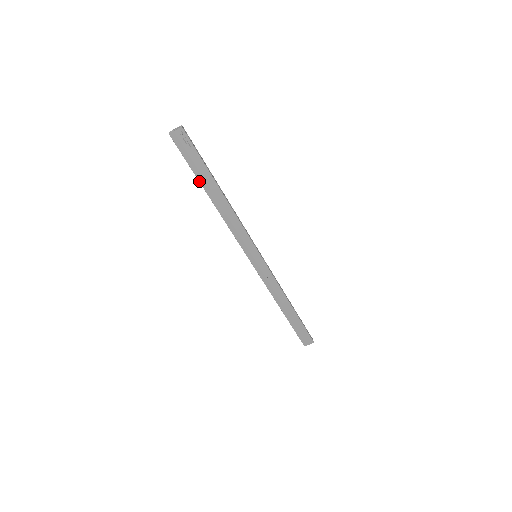
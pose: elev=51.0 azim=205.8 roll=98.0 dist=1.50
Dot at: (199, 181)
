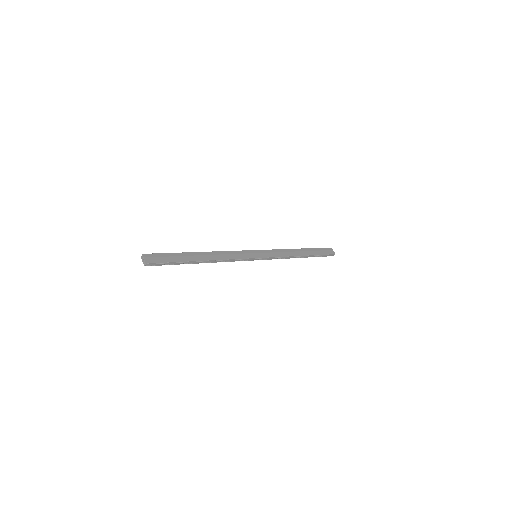
Dot at: occluded
